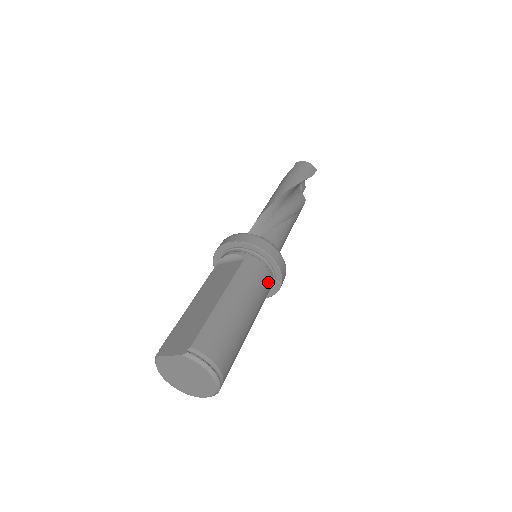
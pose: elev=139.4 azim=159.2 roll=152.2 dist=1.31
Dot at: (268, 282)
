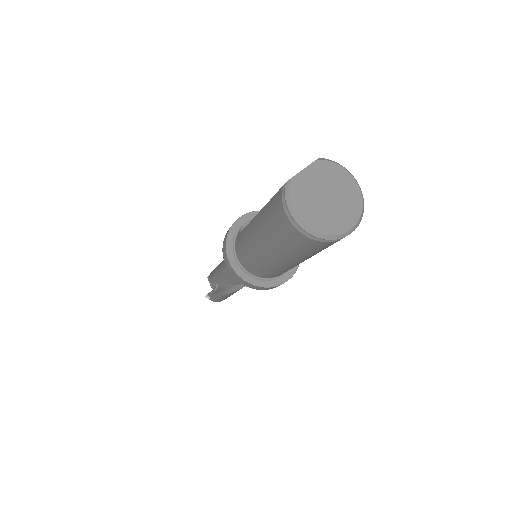
Dot at: occluded
